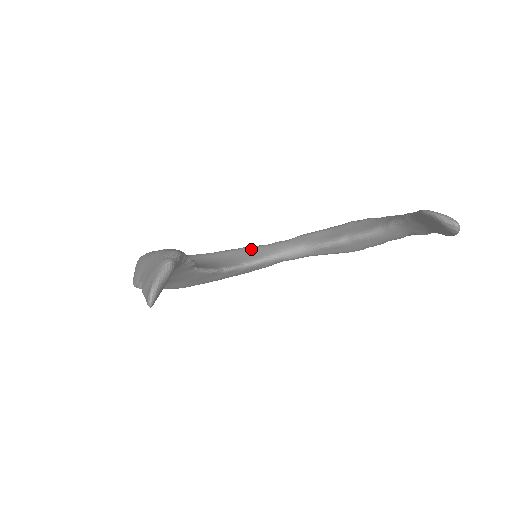
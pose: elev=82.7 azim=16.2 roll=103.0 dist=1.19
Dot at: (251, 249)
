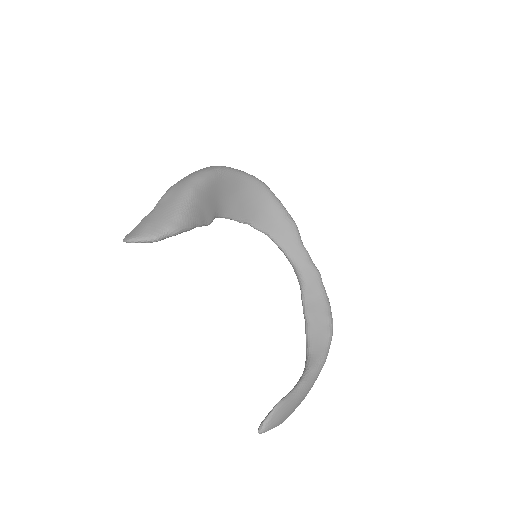
Dot at: (290, 231)
